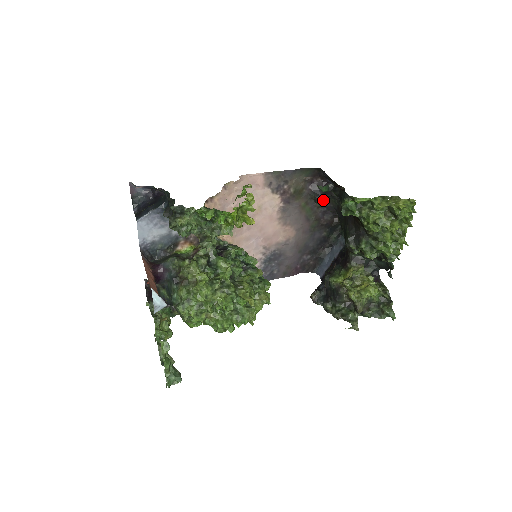
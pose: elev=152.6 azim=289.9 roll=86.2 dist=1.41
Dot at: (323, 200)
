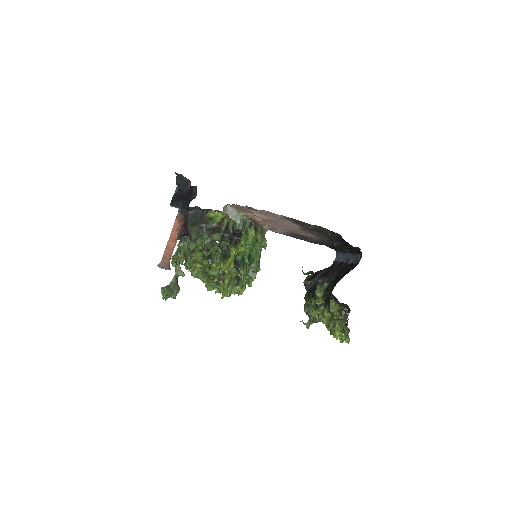
Dot at: occluded
